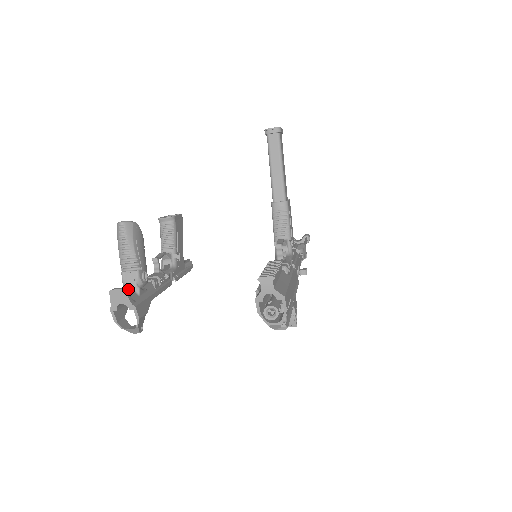
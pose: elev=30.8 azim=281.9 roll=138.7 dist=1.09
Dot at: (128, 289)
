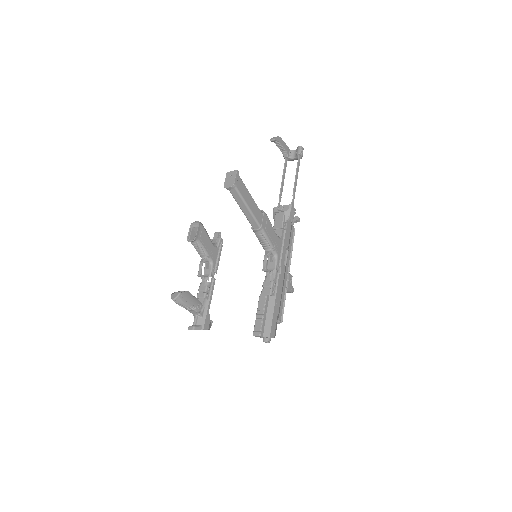
Dot at: (195, 319)
